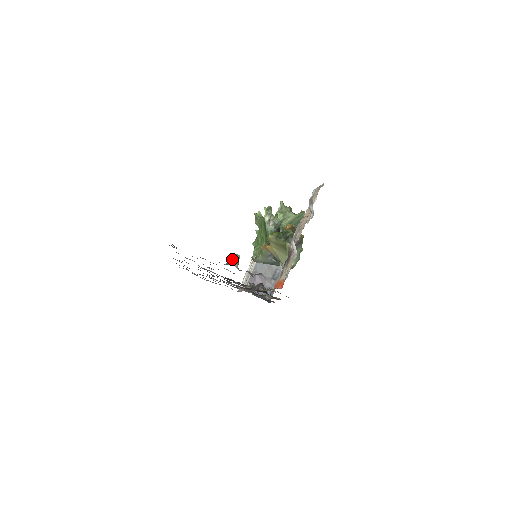
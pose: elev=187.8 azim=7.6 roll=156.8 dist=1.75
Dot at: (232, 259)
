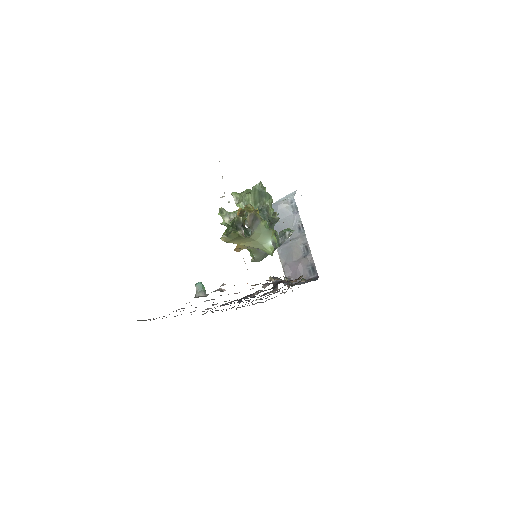
Dot at: (196, 291)
